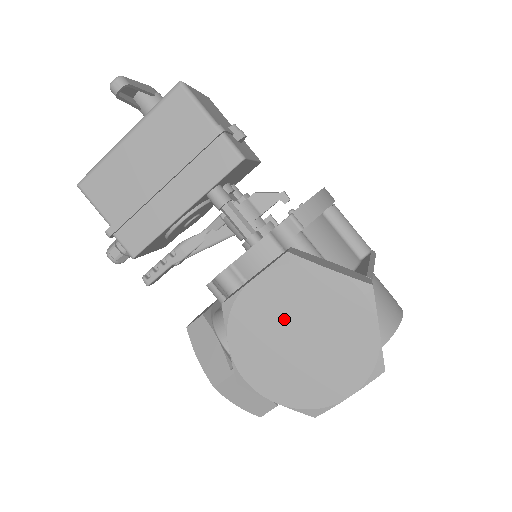
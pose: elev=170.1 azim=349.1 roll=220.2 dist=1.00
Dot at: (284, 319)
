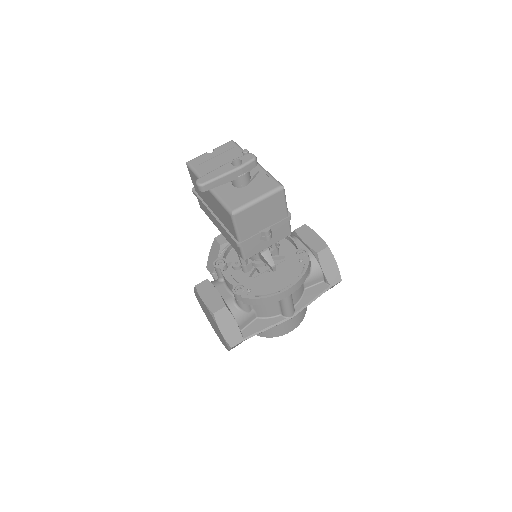
Dot at: occluded
